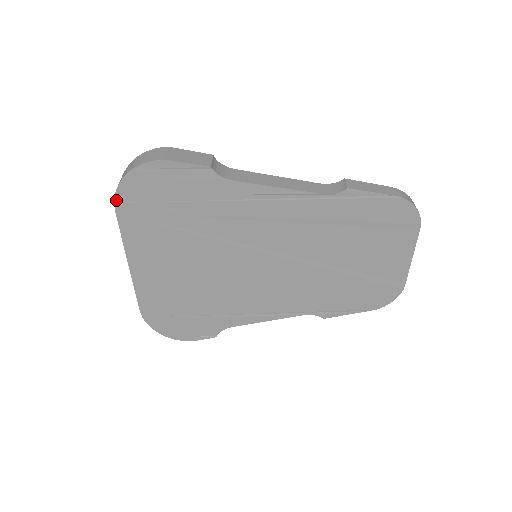
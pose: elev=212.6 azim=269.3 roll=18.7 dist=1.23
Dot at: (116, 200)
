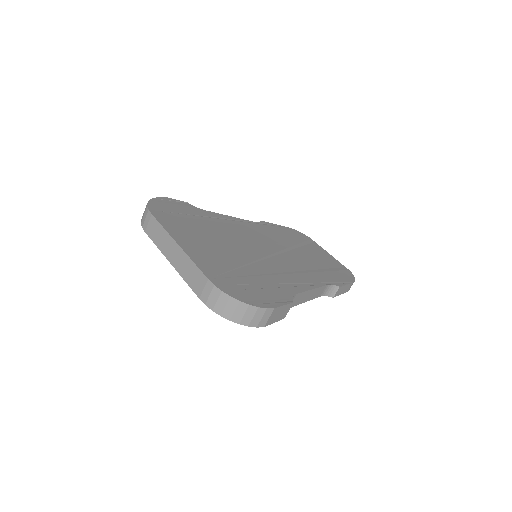
Dot at: (208, 306)
